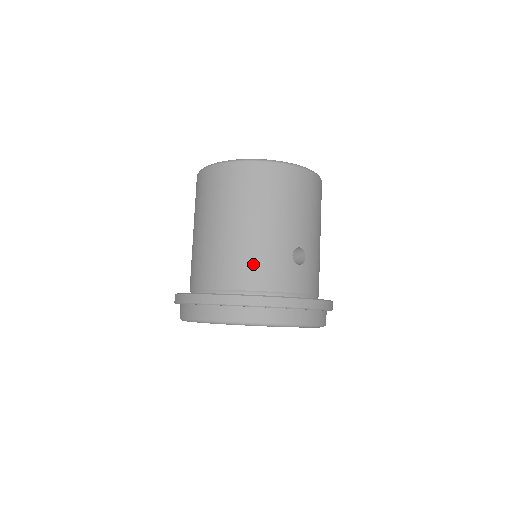
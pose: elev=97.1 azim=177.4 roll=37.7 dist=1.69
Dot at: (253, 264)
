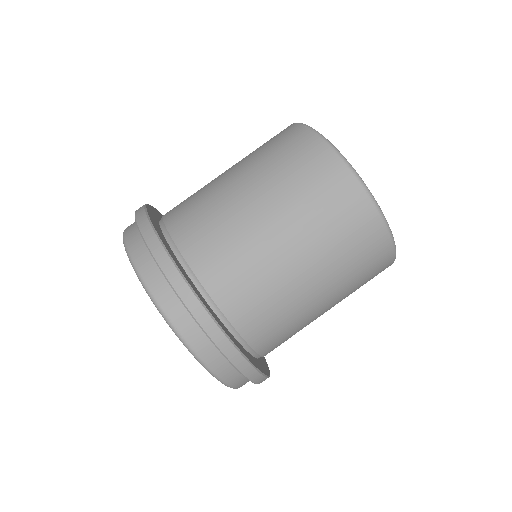
Dot at: (278, 324)
